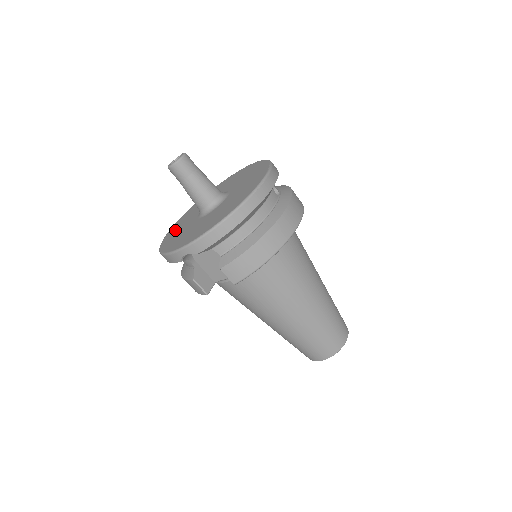
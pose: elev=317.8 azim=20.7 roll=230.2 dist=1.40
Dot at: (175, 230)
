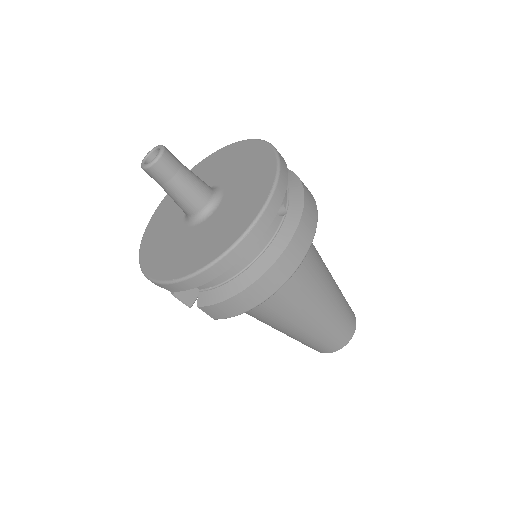
Dot at: (162, 216)
